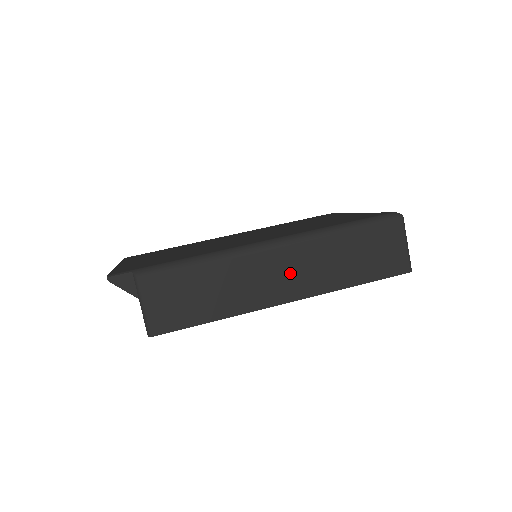
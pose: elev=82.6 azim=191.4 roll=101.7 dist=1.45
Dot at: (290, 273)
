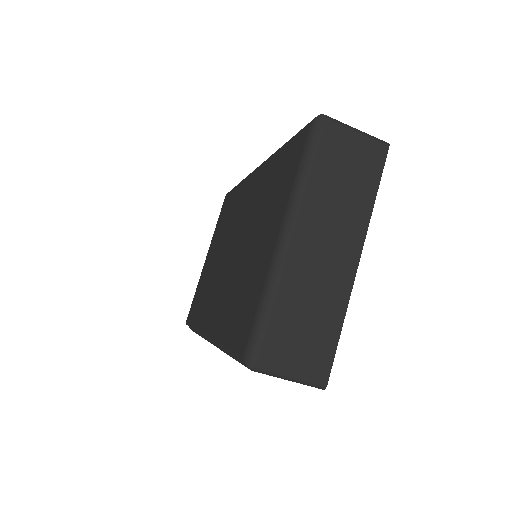
Dot at: occluded
